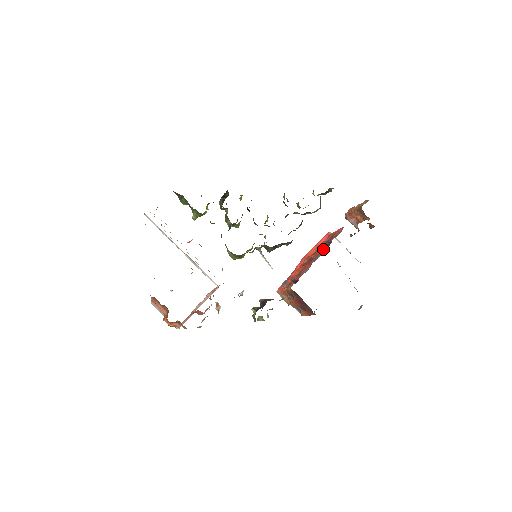
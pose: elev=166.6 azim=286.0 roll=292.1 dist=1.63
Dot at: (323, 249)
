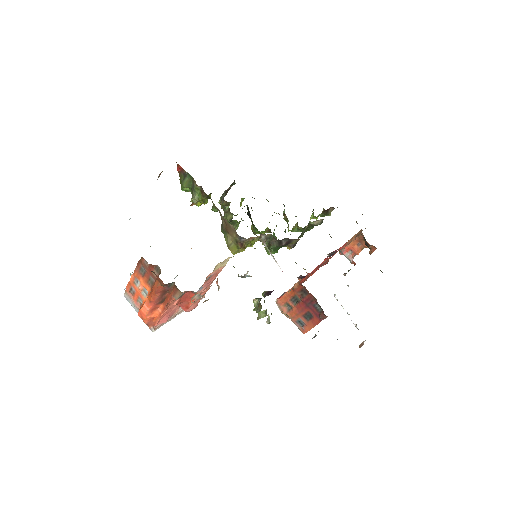
Dot at: (328, 256)
